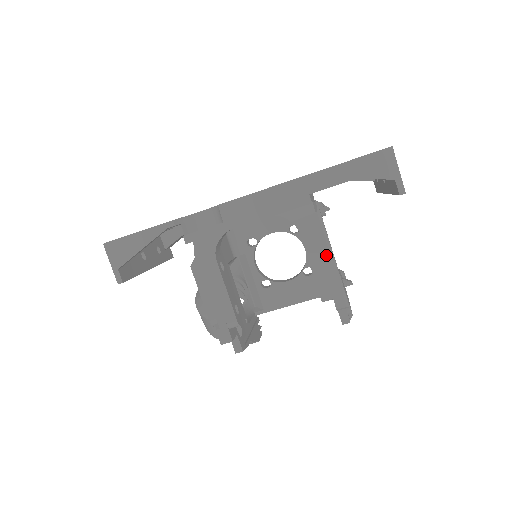
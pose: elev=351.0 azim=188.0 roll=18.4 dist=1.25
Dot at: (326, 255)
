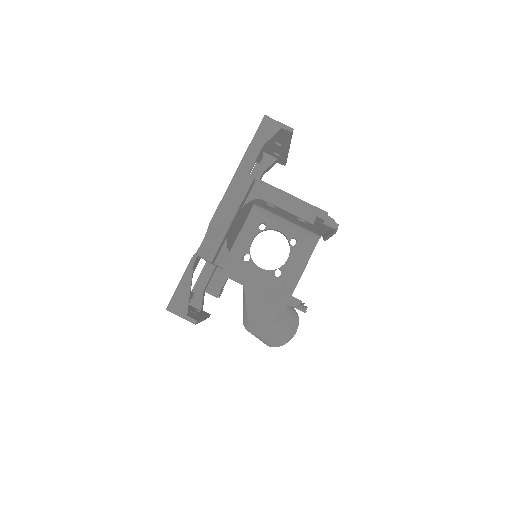
Dot at: (289, 198)
